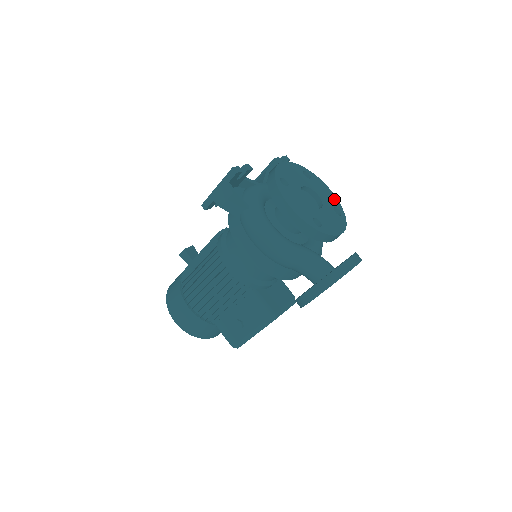
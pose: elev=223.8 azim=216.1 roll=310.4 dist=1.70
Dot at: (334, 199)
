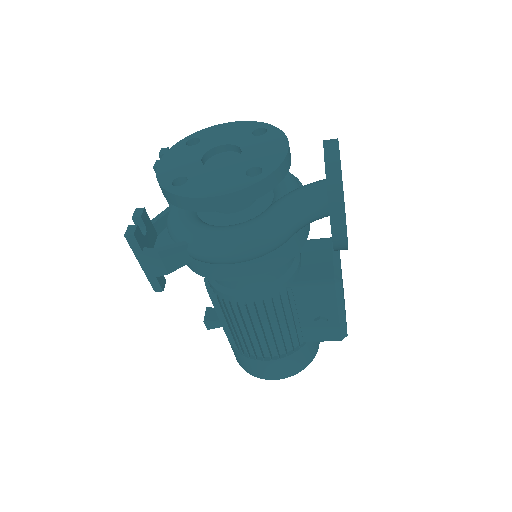
Dot at: (243, 126)
